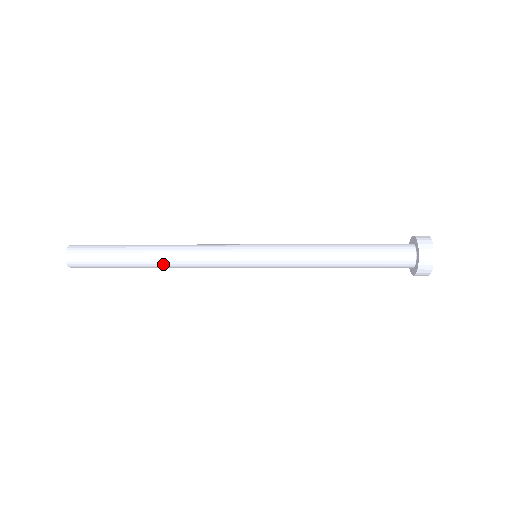
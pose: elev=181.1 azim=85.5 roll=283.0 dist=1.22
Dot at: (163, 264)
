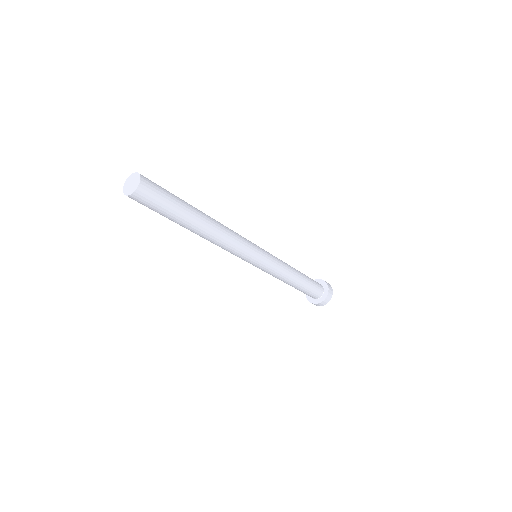
Dot at: (213, 224)
